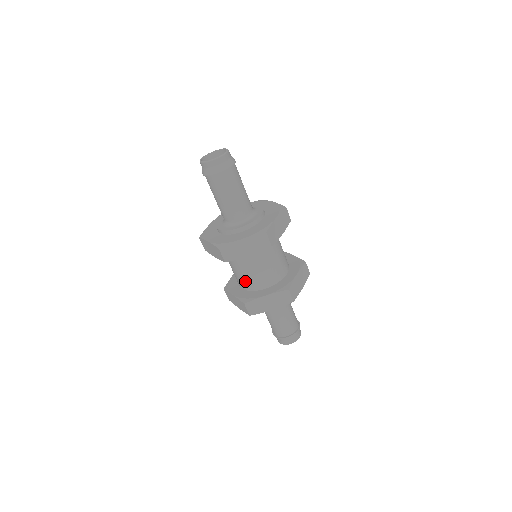
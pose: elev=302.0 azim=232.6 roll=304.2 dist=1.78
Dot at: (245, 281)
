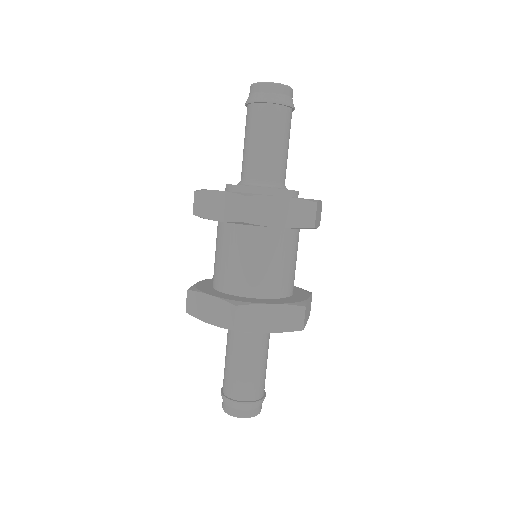
Dot at: (214, 269)
